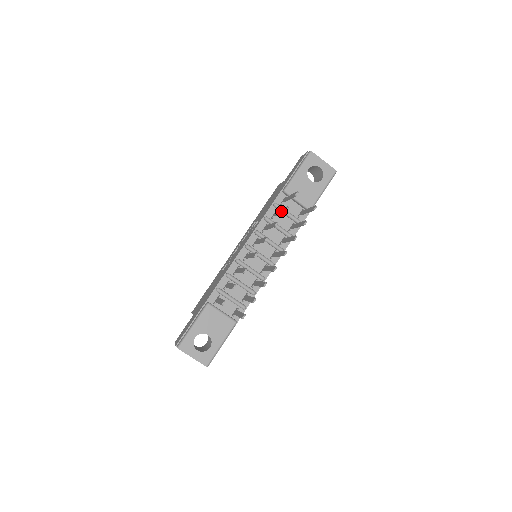
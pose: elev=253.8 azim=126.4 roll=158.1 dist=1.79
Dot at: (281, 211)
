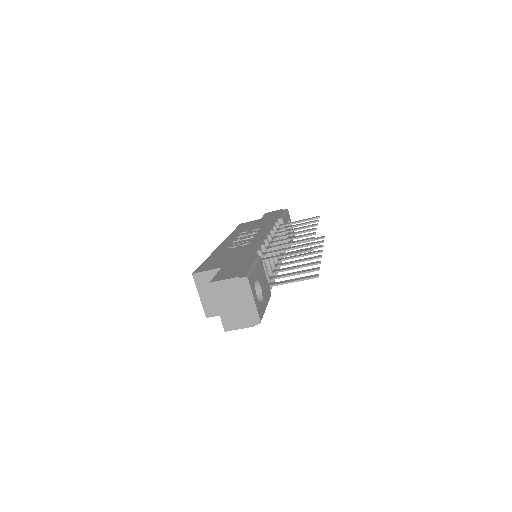
Dot at: (306, 222)
